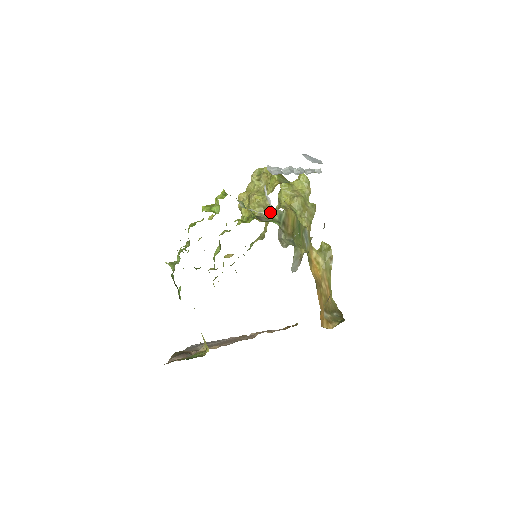
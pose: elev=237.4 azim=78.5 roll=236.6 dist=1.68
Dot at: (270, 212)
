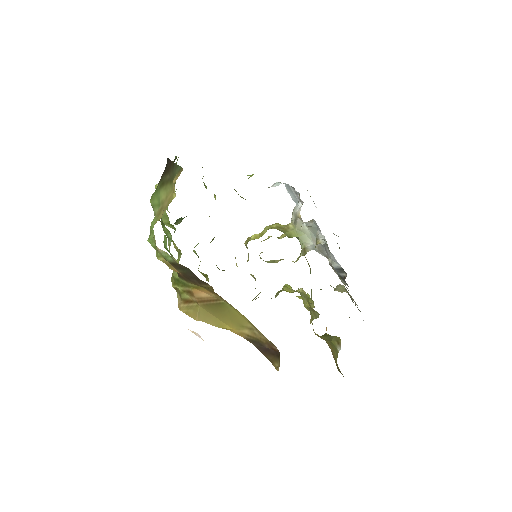
Dot at: (289, 233)
